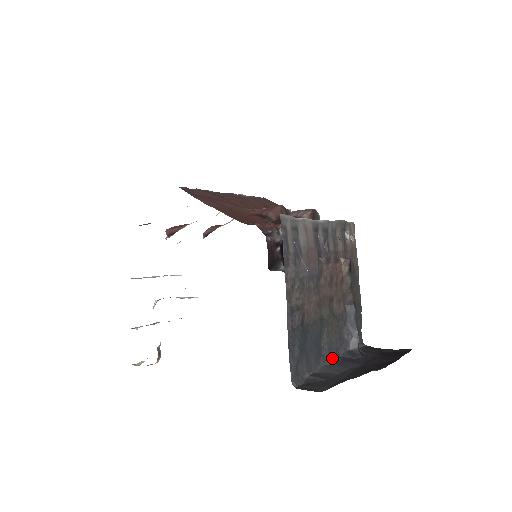
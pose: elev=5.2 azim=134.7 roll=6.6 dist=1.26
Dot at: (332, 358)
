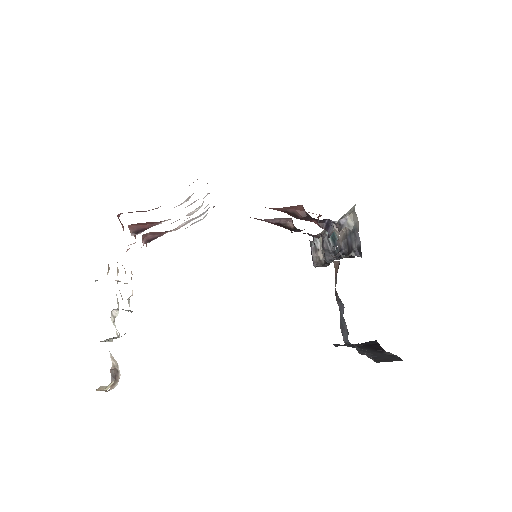
Dot at: (354, 345)
